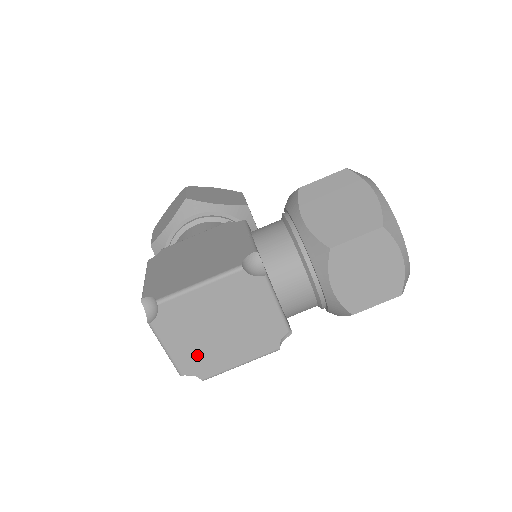
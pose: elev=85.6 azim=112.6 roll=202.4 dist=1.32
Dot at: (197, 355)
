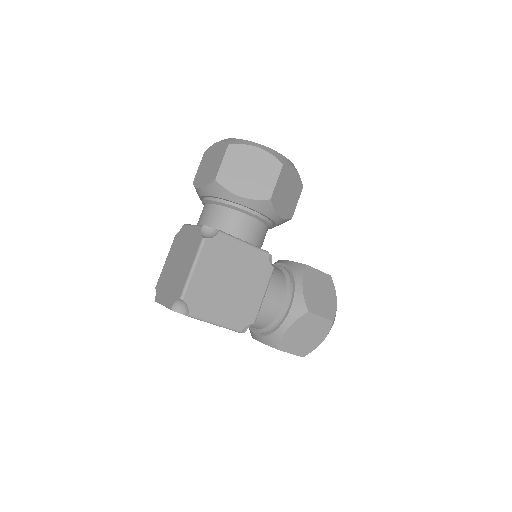
Dot at: occluded
